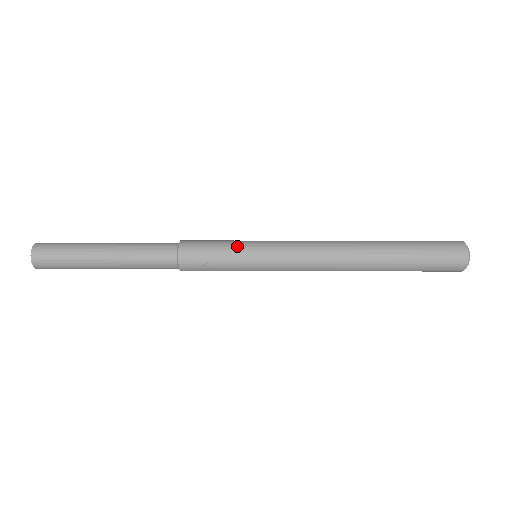
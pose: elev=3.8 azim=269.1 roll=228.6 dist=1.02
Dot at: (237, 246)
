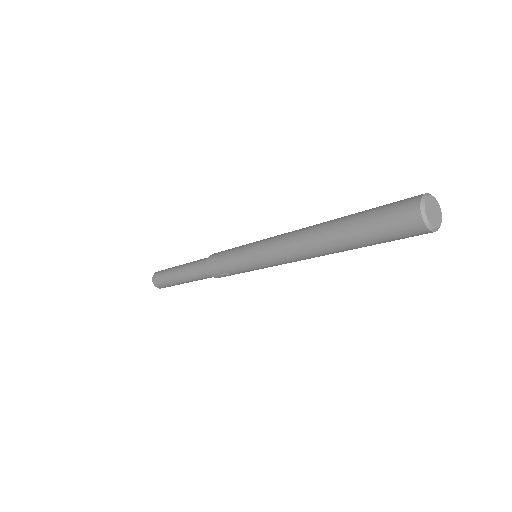
Dot at: (235, 255)
